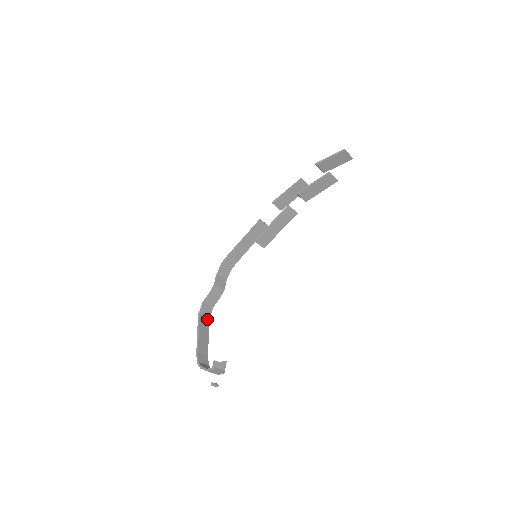
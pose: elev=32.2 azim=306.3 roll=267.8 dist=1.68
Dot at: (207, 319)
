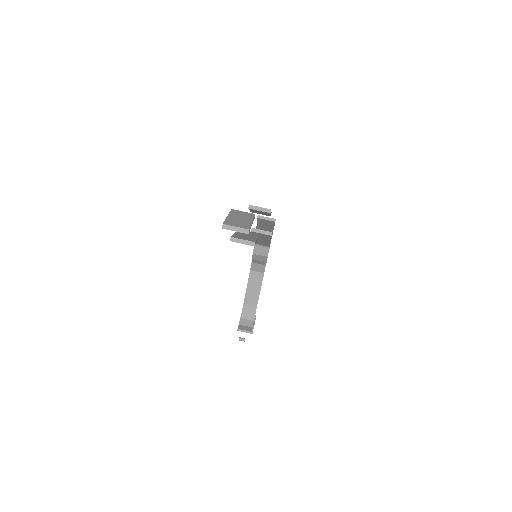
Dot at: (261, 274)
